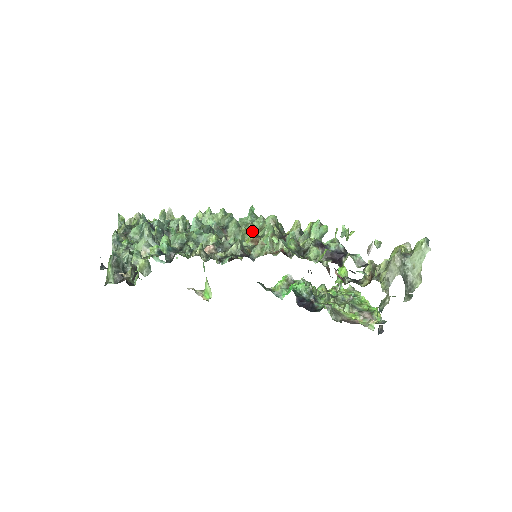
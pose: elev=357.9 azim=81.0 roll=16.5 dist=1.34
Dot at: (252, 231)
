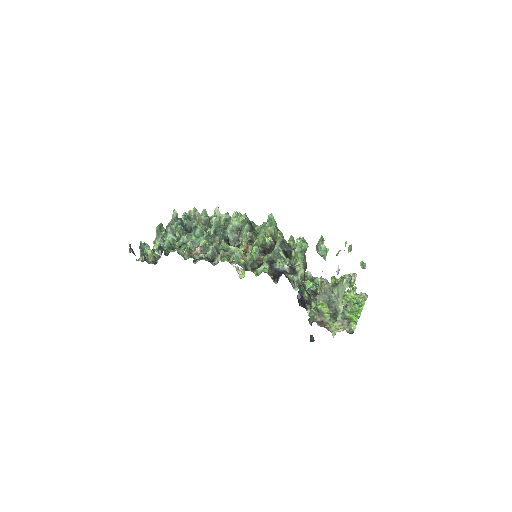
Dot at: (249, 238)
